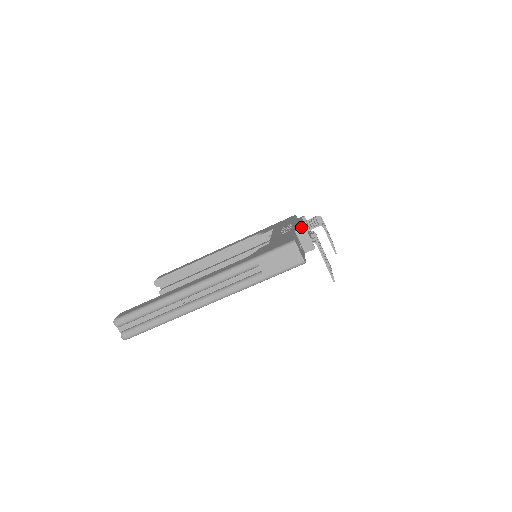
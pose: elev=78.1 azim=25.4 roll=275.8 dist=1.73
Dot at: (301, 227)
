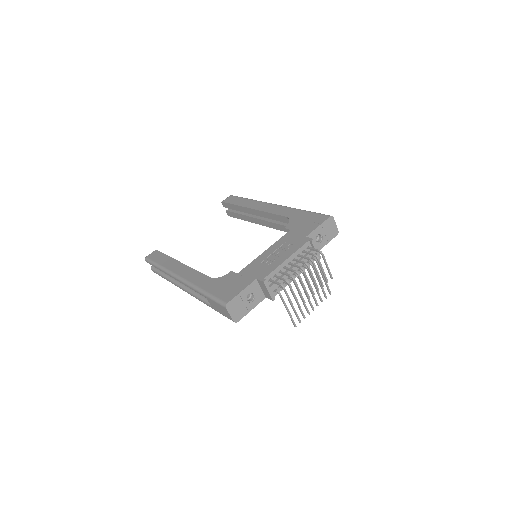
Dot at: (265, 276)
